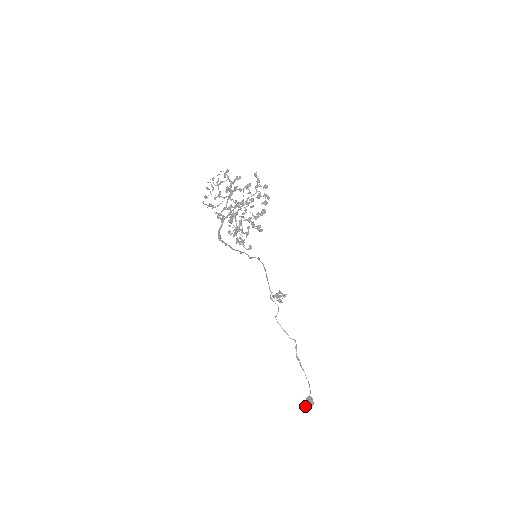
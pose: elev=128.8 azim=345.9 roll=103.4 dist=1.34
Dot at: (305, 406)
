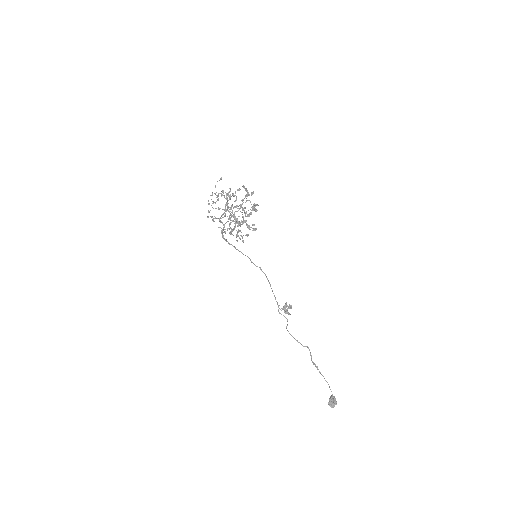
Dot at: (329, 405)
